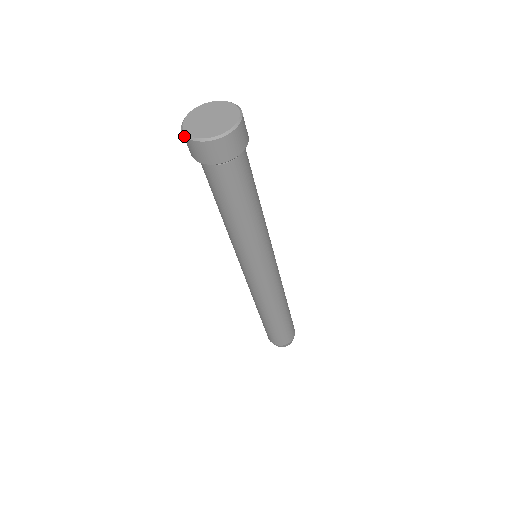
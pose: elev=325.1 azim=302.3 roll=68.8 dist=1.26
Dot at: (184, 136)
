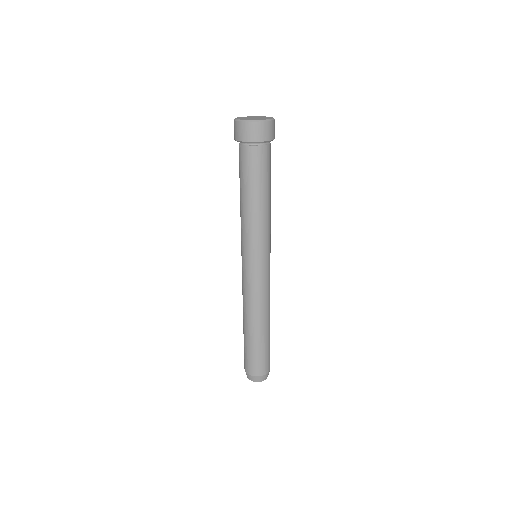
Dot at: (243, 122)
